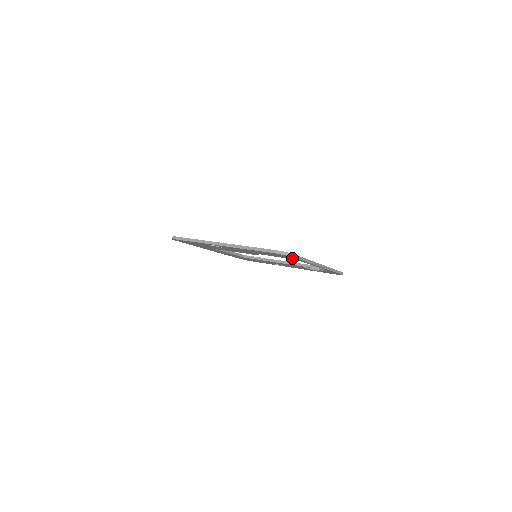
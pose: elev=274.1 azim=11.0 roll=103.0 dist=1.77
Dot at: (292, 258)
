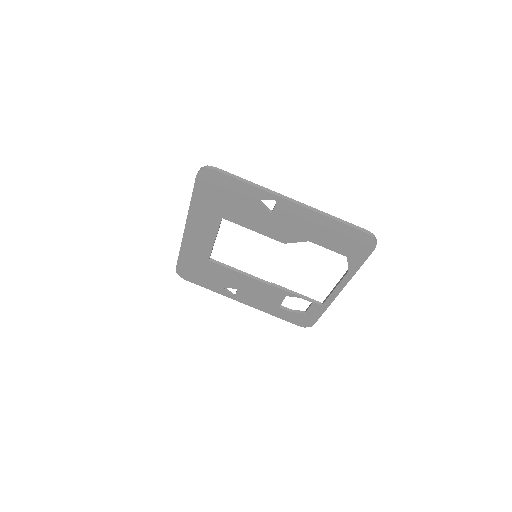
Dot at: (359, 255)
